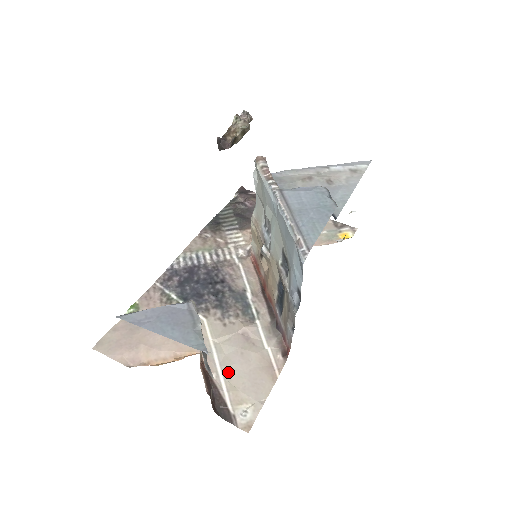
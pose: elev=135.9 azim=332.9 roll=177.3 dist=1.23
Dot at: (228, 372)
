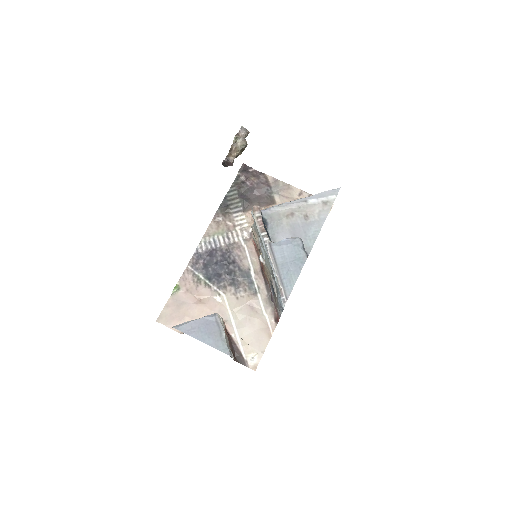
Dot at: (241, 333)
